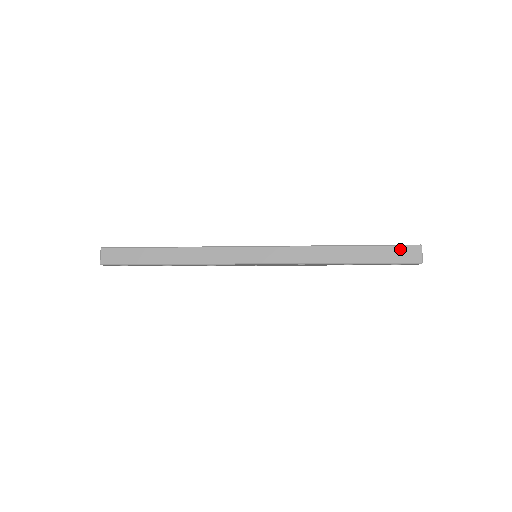
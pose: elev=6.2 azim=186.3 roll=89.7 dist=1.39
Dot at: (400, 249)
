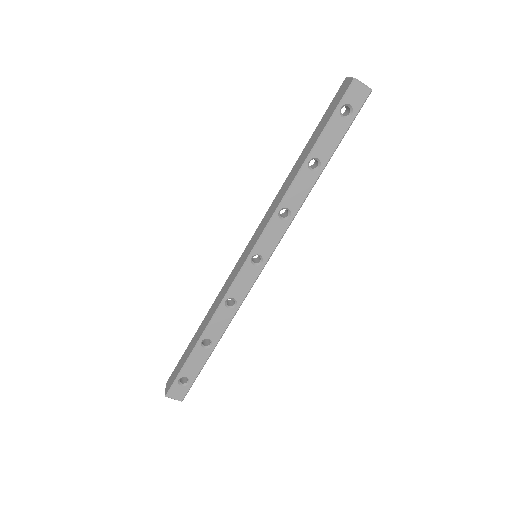
Dot at: (333, 101)
